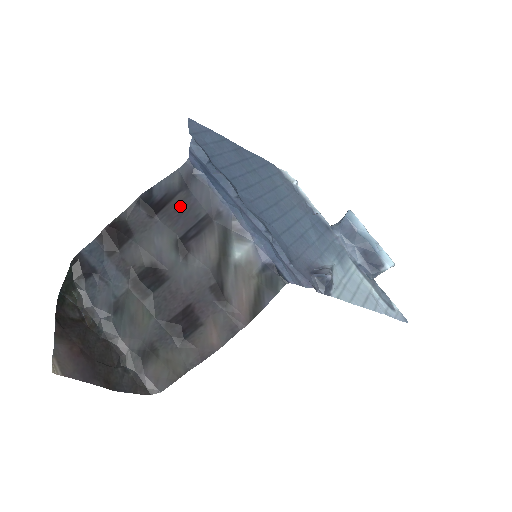
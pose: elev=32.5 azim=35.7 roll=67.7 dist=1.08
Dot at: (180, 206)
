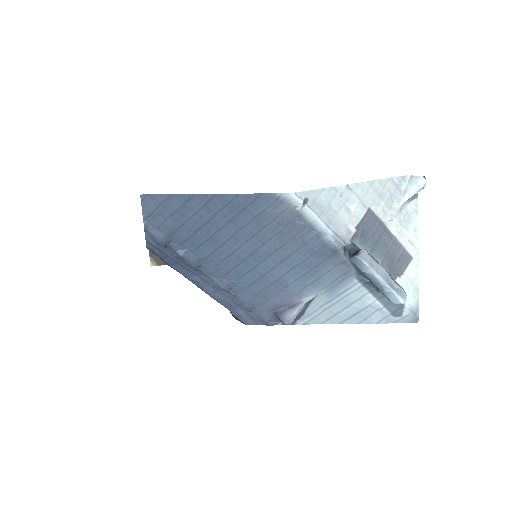
Dot at: occluded
